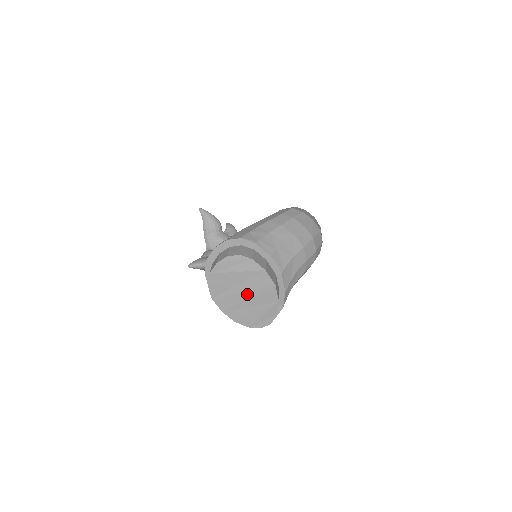
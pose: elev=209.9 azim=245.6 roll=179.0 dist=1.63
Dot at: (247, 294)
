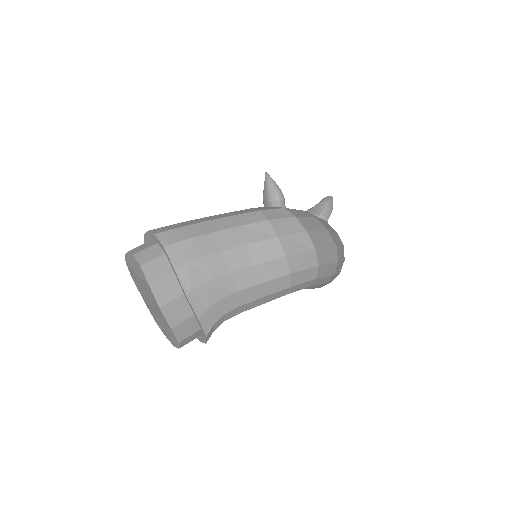
Dot at: (151, 302)
